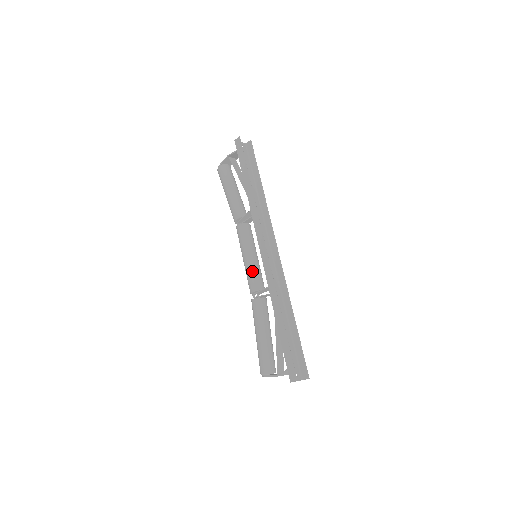
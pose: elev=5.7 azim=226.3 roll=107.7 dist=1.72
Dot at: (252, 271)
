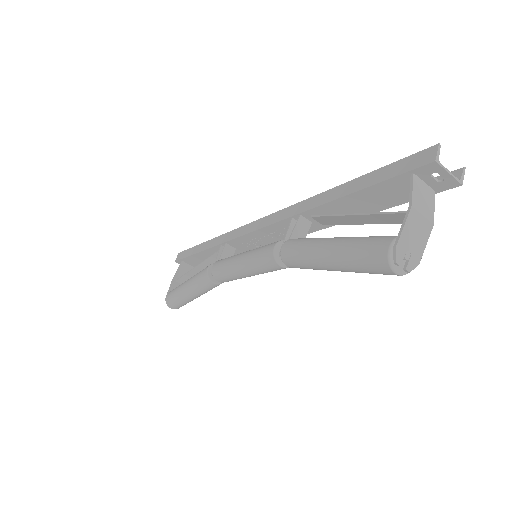
Dot at: (258, 248)
